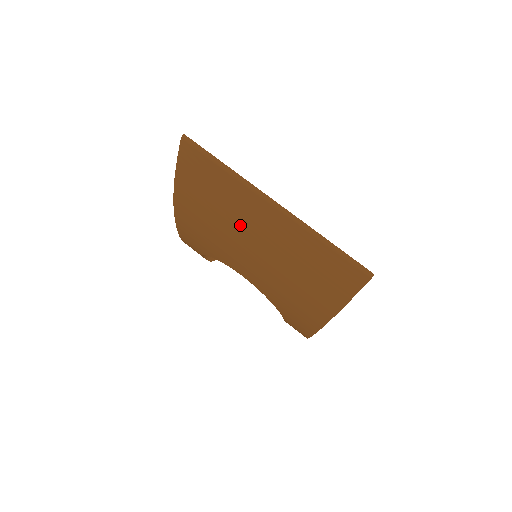
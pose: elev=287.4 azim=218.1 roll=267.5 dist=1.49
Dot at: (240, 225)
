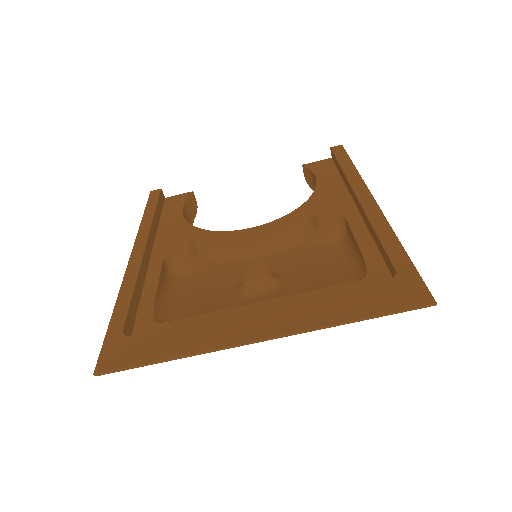
Dot at: occluded
